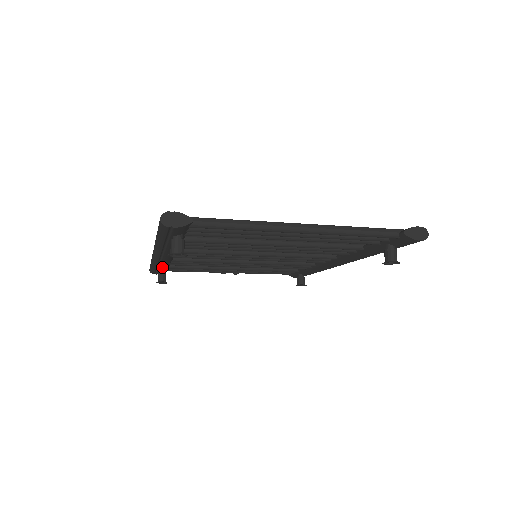
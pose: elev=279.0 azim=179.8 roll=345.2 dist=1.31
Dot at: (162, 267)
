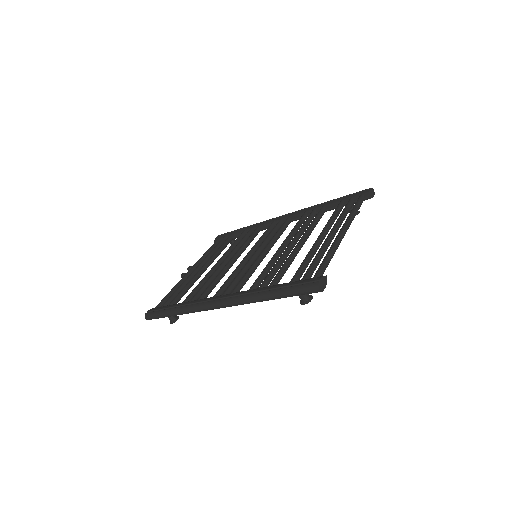
Dot at: occluded
